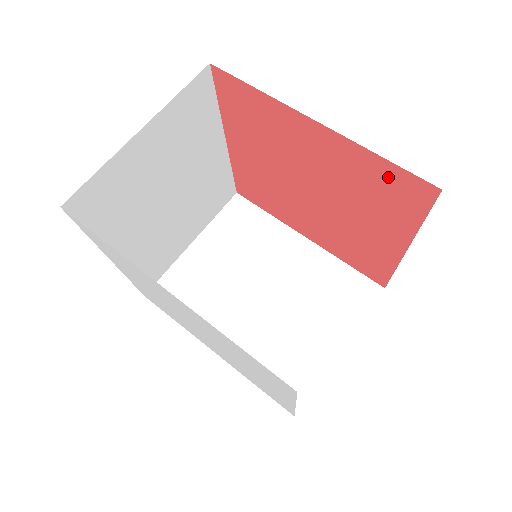
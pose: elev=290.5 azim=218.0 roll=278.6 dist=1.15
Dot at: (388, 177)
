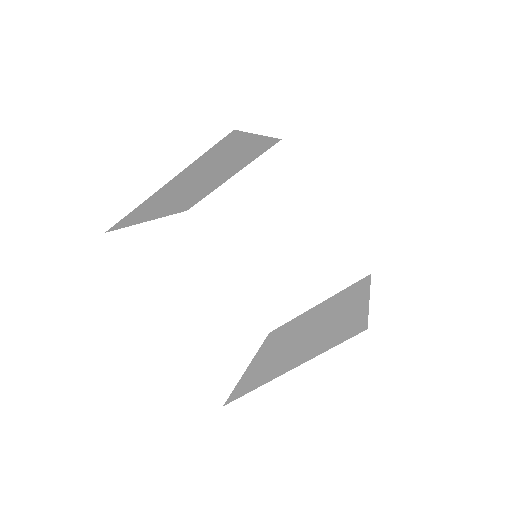
Dot at: occluded
